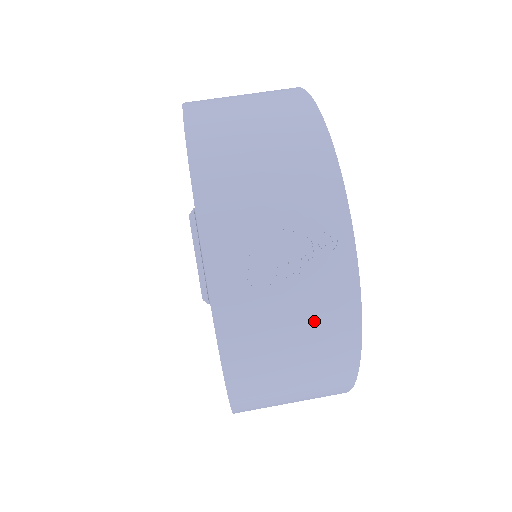
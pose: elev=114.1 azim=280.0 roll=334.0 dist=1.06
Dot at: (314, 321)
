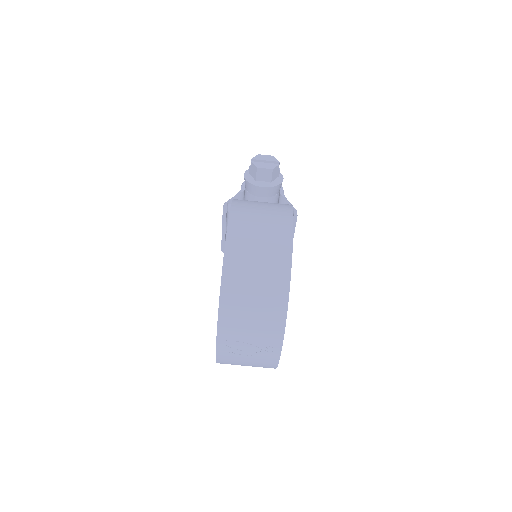
Dot at: (257, 364)
